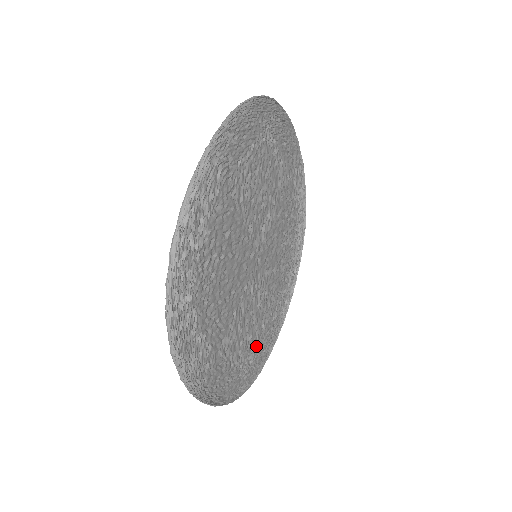
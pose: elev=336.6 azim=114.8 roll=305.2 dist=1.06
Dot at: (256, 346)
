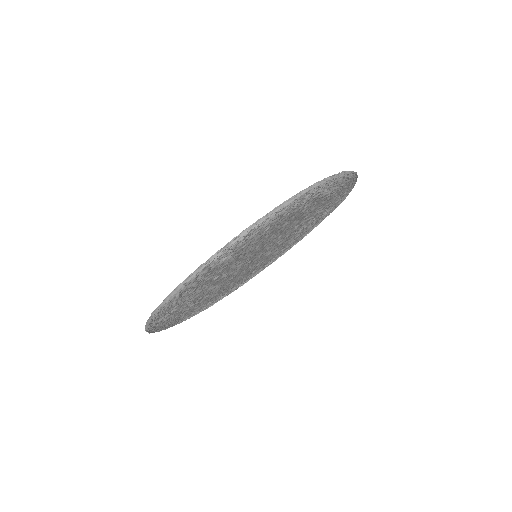
Dot at: (242, 281)
